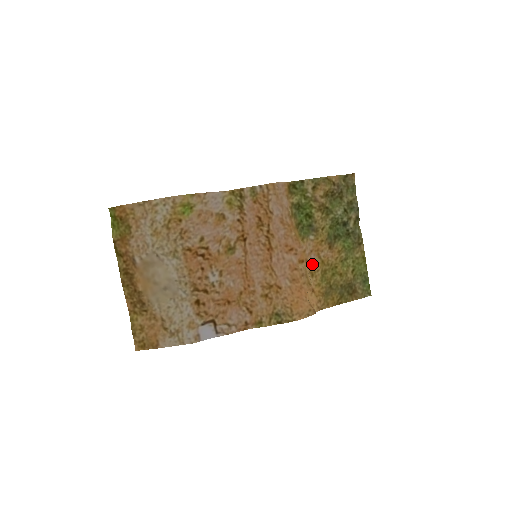
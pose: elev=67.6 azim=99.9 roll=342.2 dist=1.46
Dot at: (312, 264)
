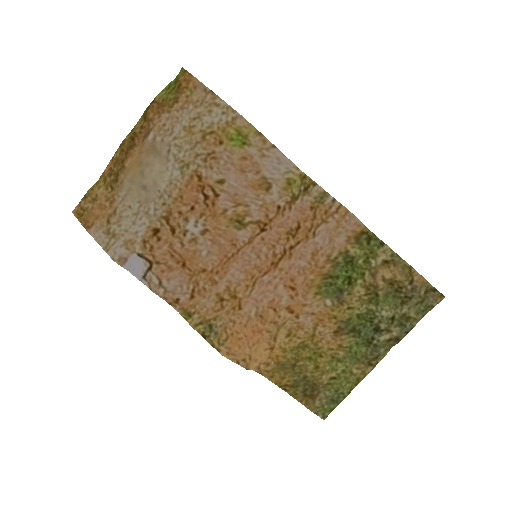
Dot at: (300, 325)
